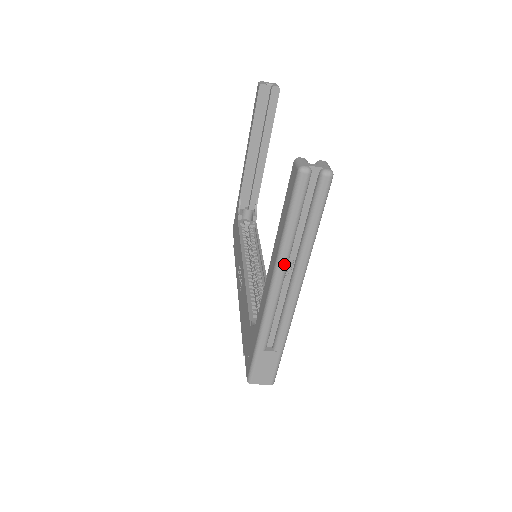
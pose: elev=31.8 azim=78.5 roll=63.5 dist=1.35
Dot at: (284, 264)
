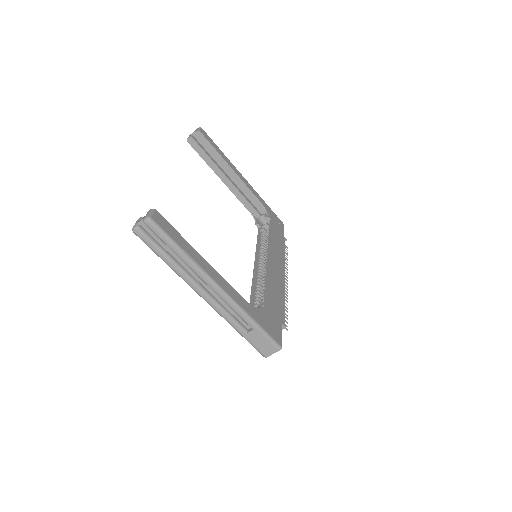
Dot at: (189, 281)
